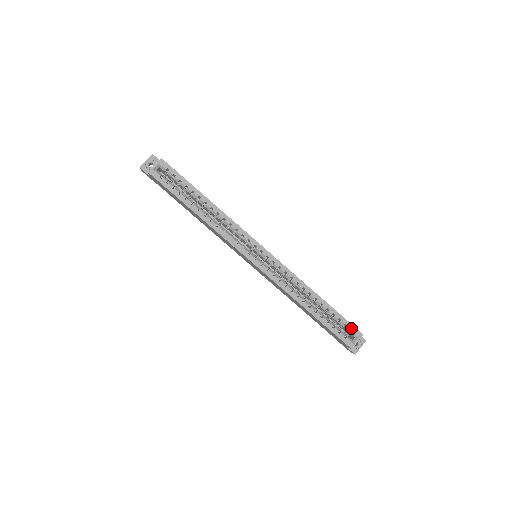
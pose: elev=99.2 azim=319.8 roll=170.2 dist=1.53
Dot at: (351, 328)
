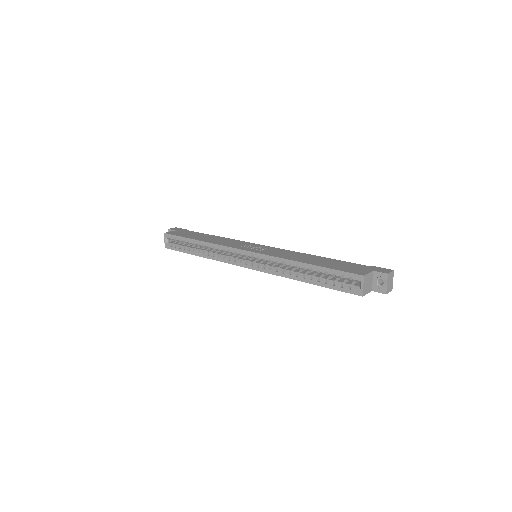
Dot at: (349, 276)
